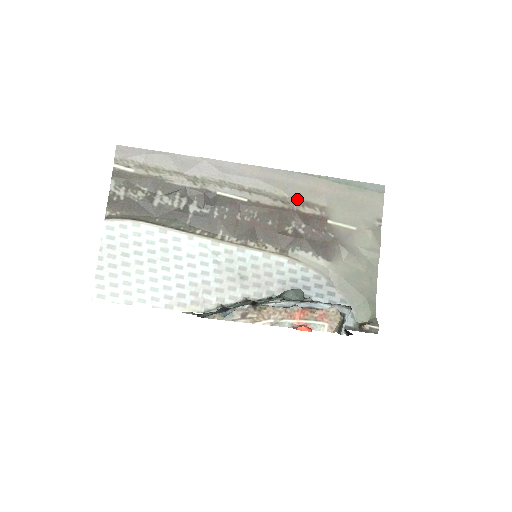
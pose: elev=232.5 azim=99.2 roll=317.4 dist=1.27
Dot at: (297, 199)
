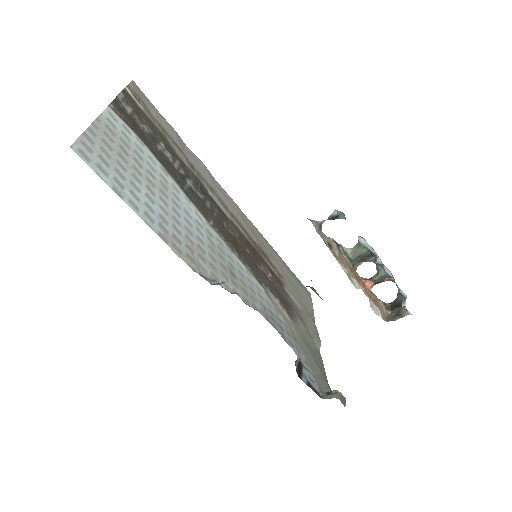
Dot at: (264, 252)
